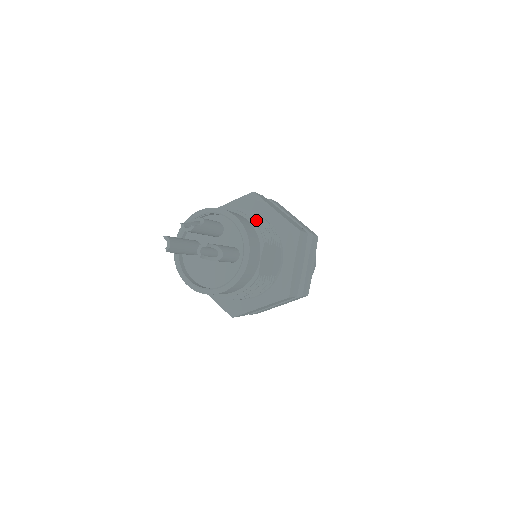
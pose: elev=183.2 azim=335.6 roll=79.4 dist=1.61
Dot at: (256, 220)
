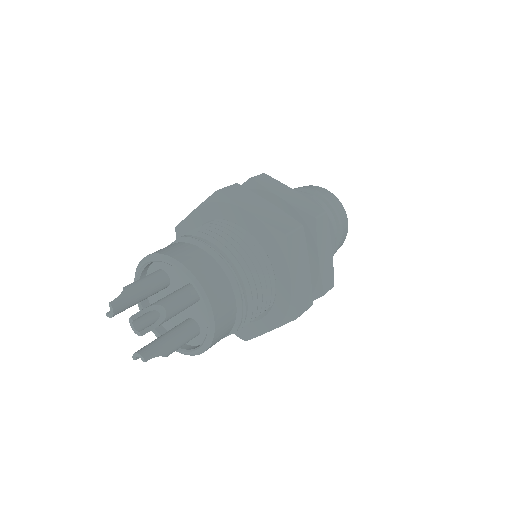
Dot at: (249, 300)
